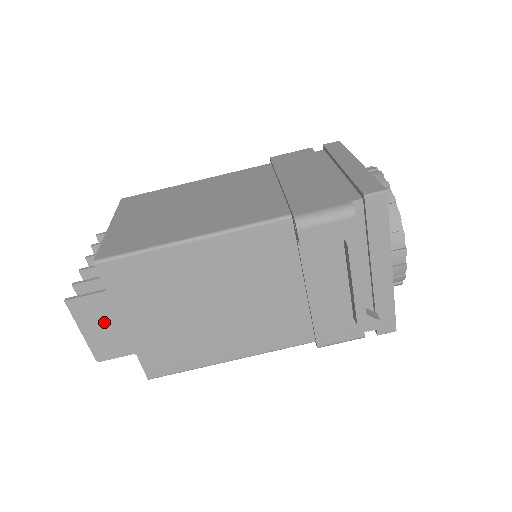
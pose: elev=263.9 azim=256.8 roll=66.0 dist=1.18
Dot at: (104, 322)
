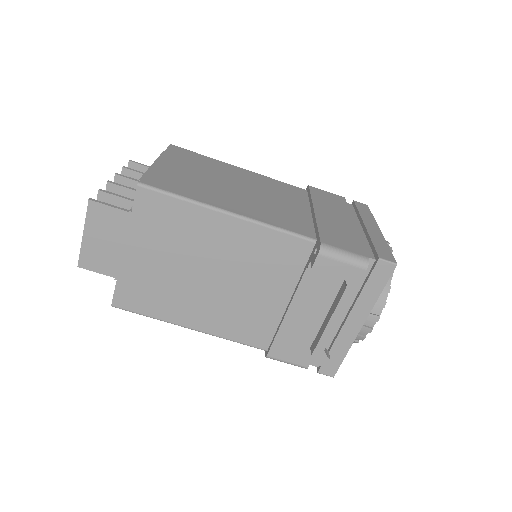
Dot at: (109, 237)
